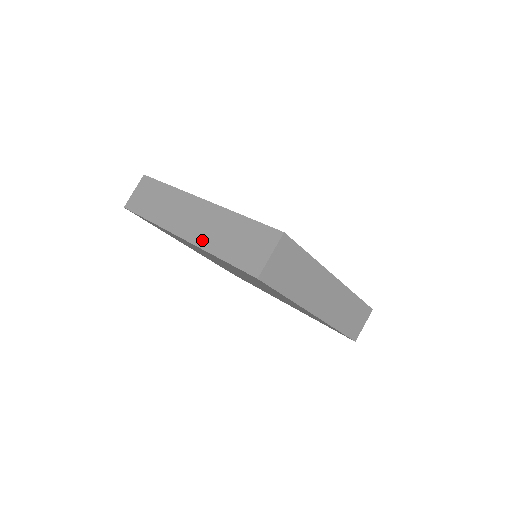
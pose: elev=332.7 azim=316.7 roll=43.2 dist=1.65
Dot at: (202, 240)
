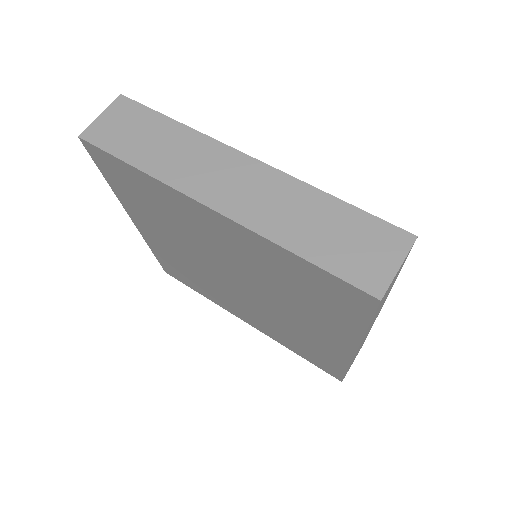
Dot at: occluded
